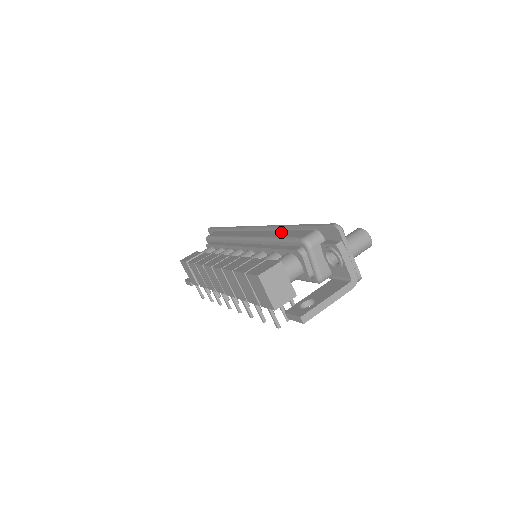
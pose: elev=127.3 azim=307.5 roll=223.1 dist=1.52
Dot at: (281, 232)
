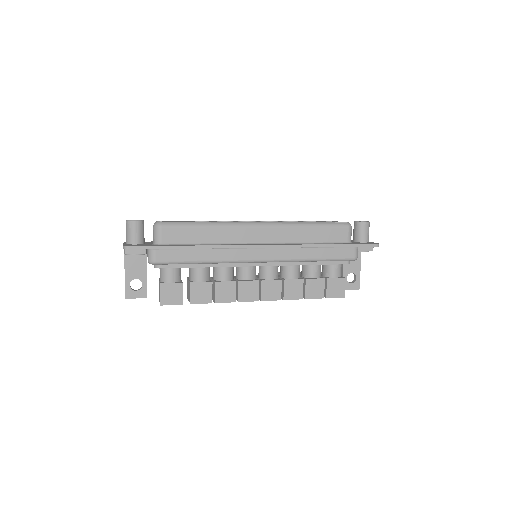
Dot at: (315, 251)
